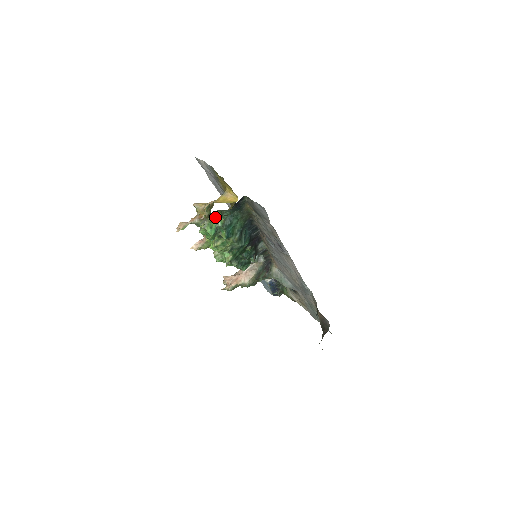
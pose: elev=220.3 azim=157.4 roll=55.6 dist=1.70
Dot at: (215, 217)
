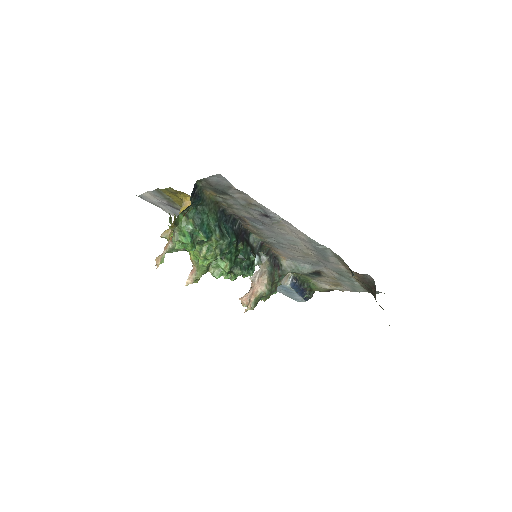
Dot at: (182, 223)
